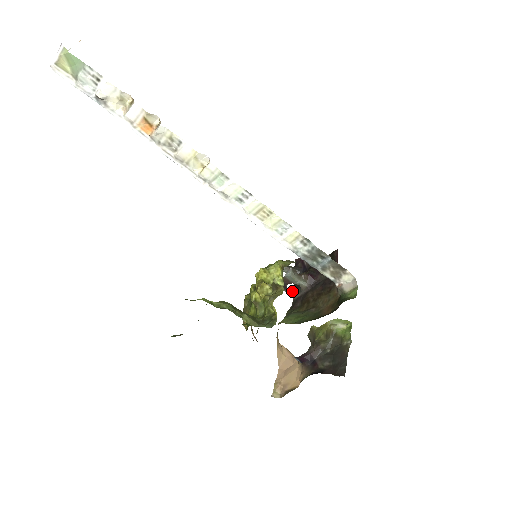
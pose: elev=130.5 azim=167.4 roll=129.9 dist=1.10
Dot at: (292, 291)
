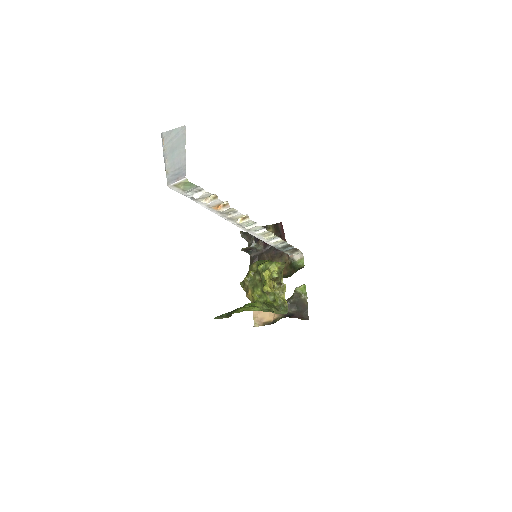
Dot at: (250, 251)
